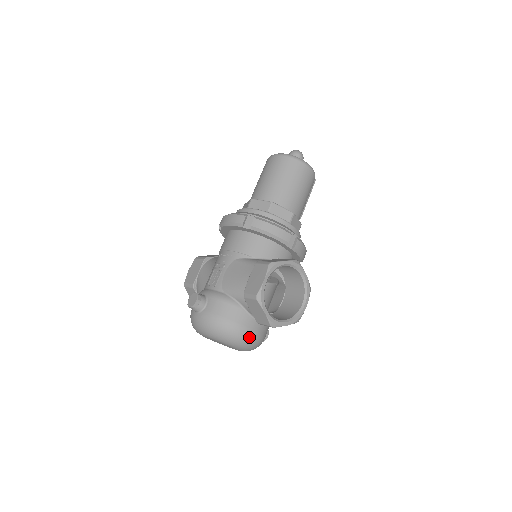
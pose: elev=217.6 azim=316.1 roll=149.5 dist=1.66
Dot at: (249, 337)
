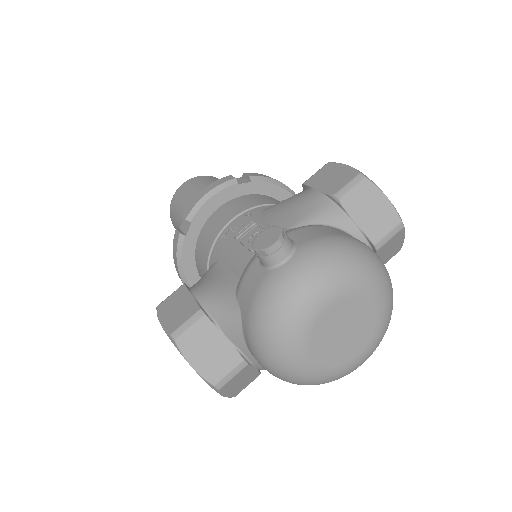
Dot at: (385, 268)
